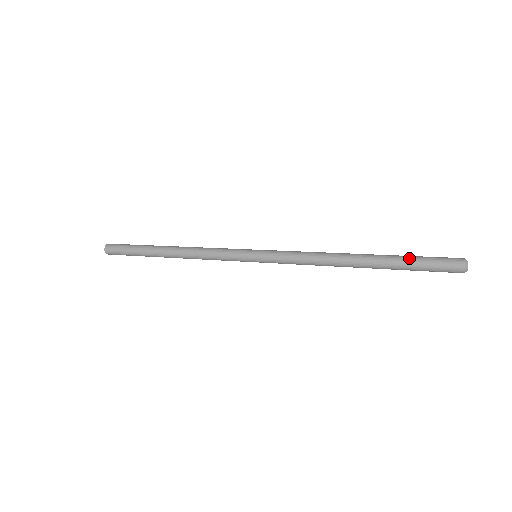
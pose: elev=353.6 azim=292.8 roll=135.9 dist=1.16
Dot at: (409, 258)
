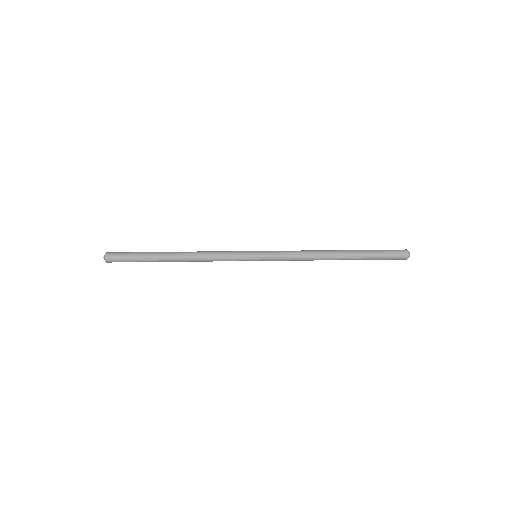
Dot at: (373, 258)
